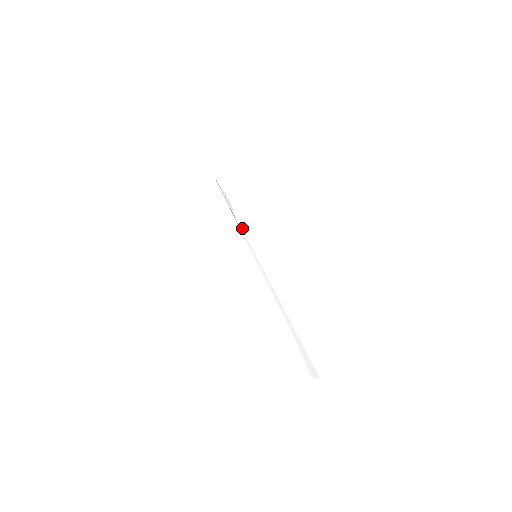
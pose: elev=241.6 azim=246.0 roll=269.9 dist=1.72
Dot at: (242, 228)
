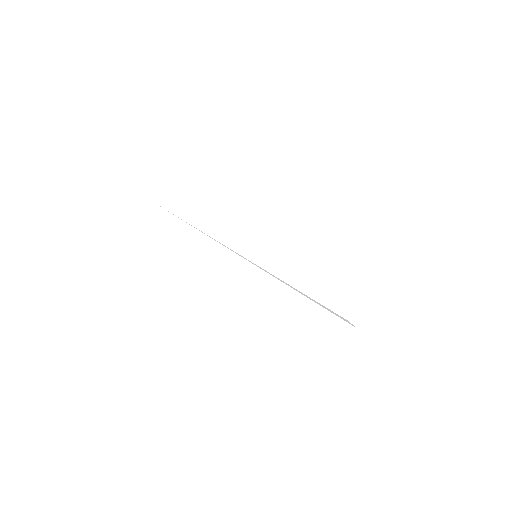
Dot at: (225, 246)
